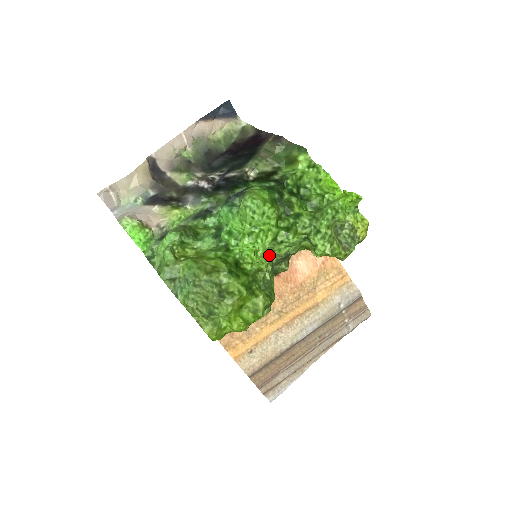
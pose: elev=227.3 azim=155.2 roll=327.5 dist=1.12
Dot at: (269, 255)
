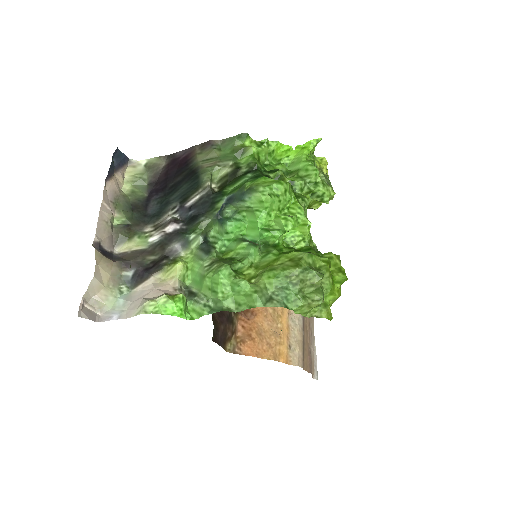
Dot at: occluded
